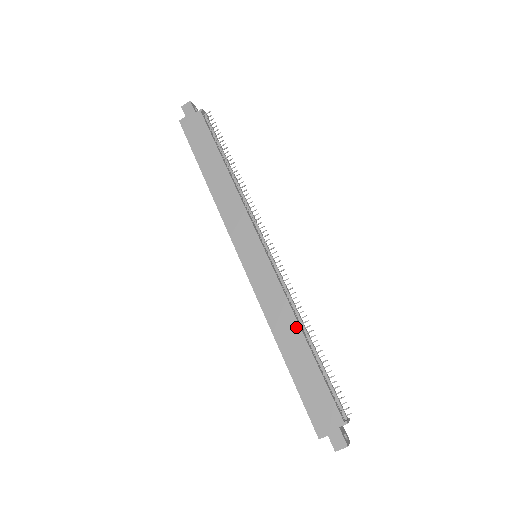
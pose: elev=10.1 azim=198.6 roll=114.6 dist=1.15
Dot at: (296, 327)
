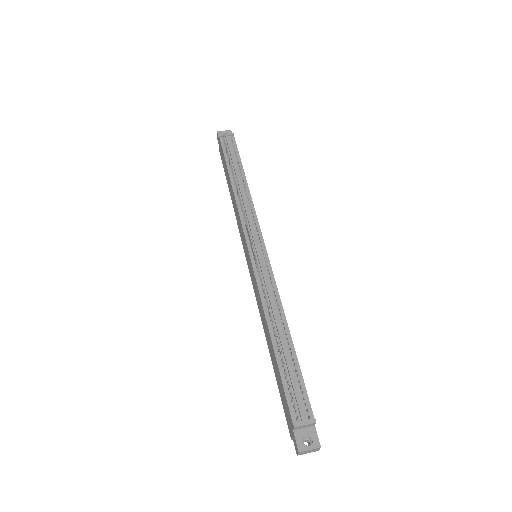
Dot at: (266, 324)
